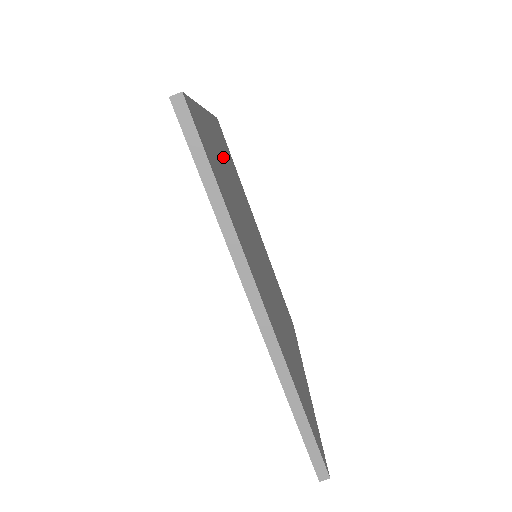
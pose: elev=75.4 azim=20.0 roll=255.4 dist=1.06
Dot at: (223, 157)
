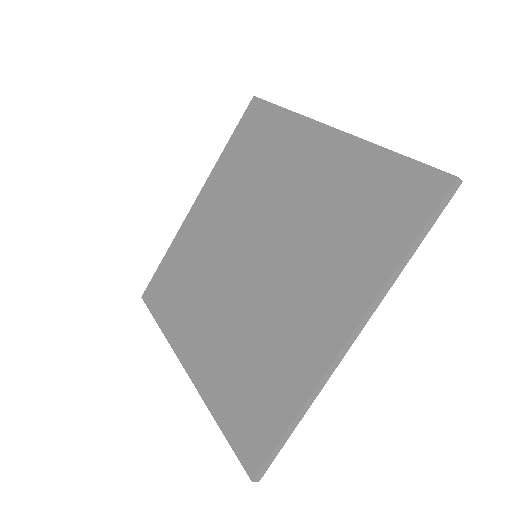
Dot at: occluded
